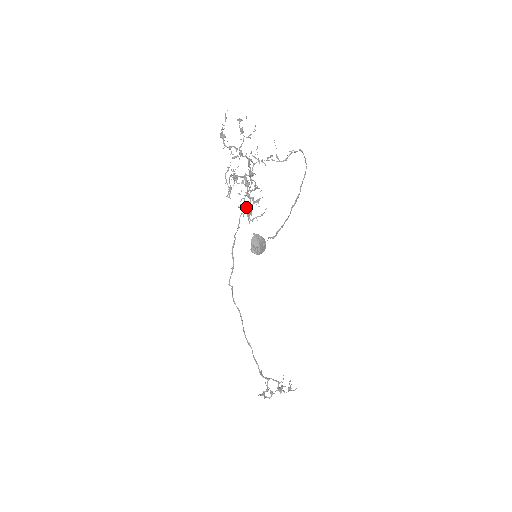
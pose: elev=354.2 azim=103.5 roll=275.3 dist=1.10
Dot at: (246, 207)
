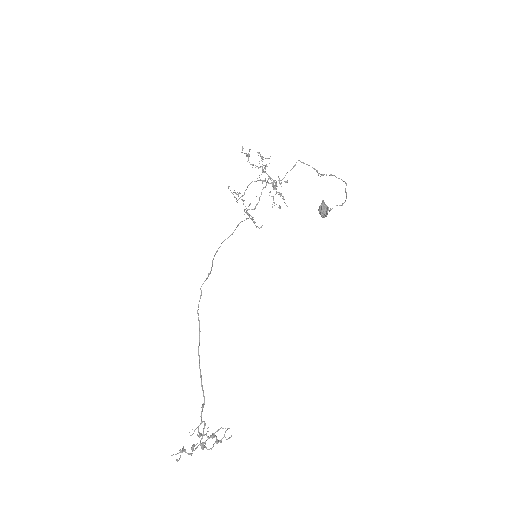
Dot at: (274, 203)
